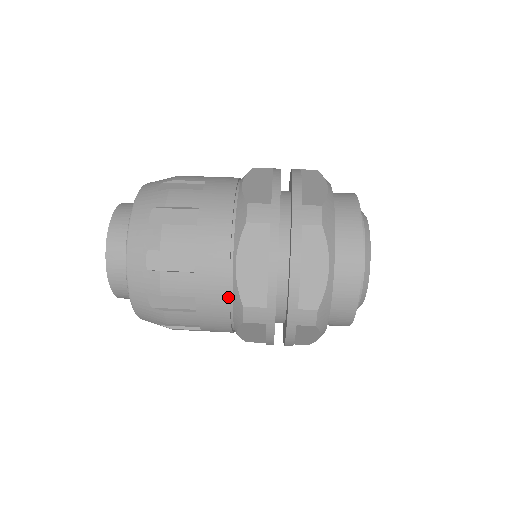
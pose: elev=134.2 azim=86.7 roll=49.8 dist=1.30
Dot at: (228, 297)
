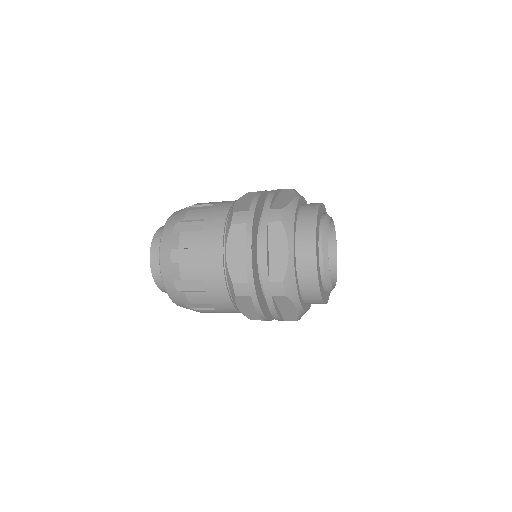
Dot at: (226, 217)
